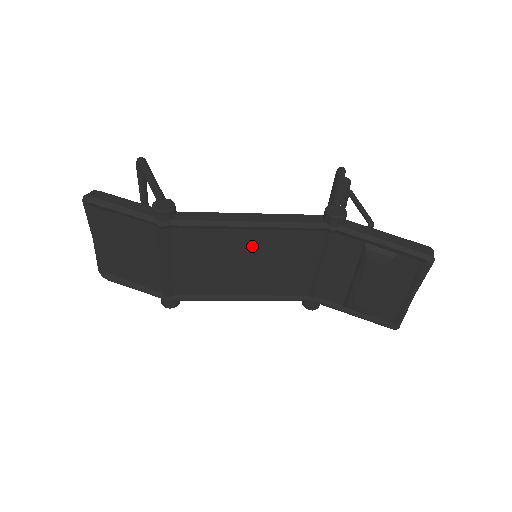
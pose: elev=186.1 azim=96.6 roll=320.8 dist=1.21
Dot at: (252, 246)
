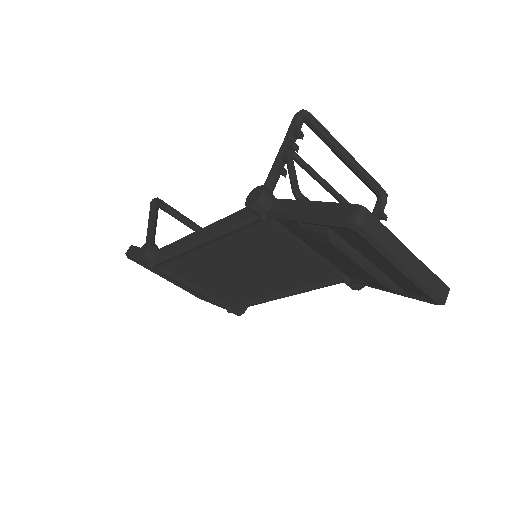
Dot at: (228, 256)
